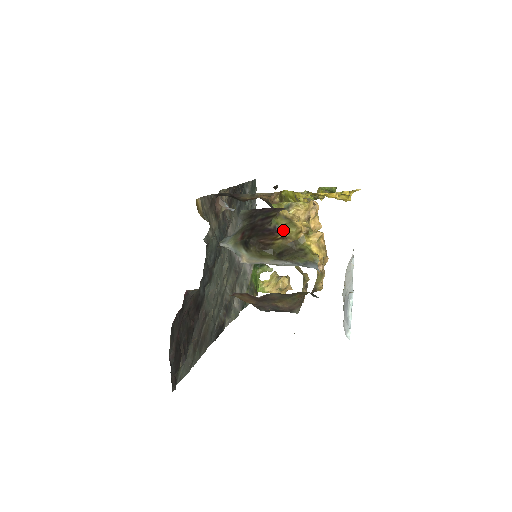
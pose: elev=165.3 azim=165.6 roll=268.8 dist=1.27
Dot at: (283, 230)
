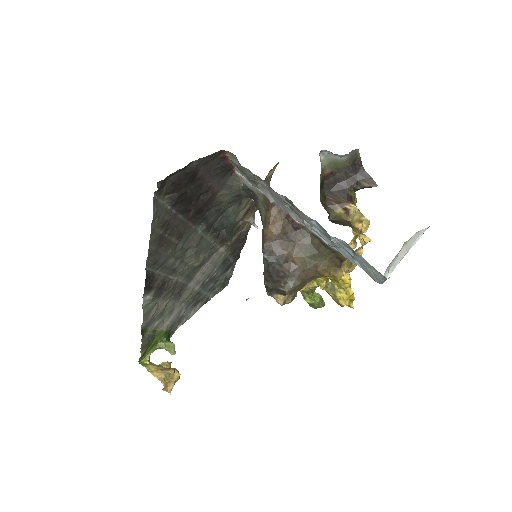
Dot at: (355, 204)
